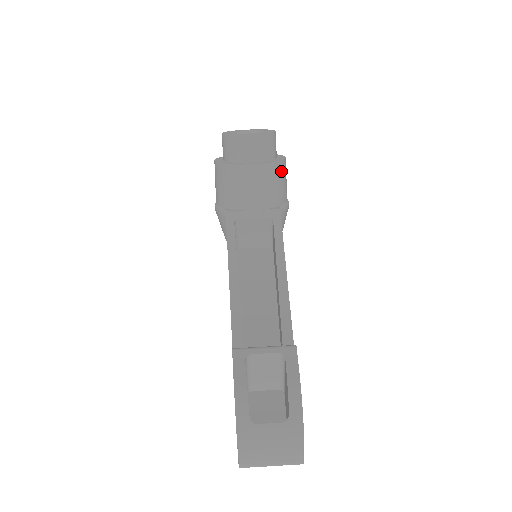
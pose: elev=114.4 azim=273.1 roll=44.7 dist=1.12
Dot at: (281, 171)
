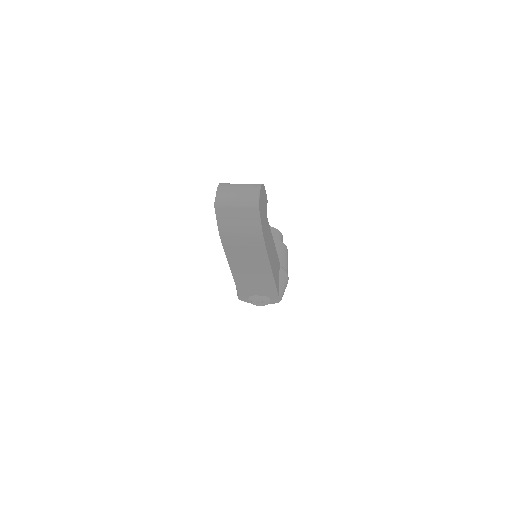
Dot at: (283, 249)
